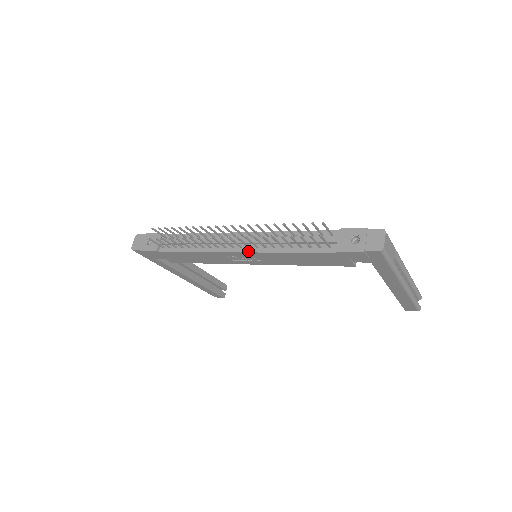
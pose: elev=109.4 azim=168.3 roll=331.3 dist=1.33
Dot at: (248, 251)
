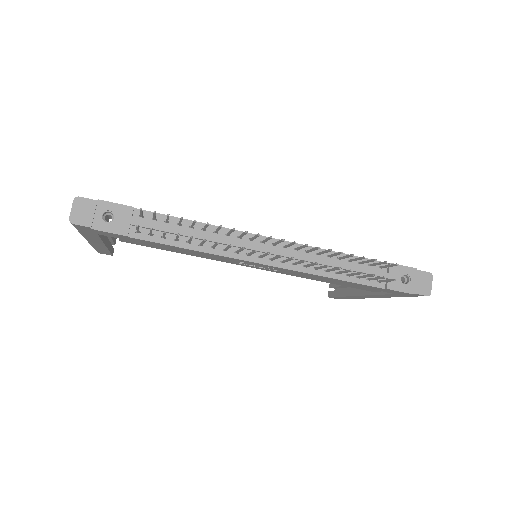
Dot at: (281, 266)
